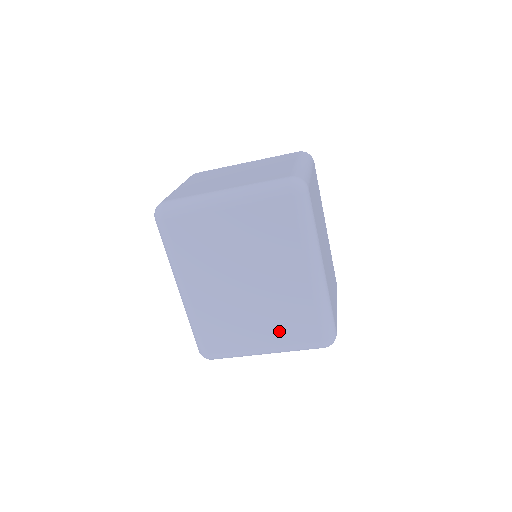
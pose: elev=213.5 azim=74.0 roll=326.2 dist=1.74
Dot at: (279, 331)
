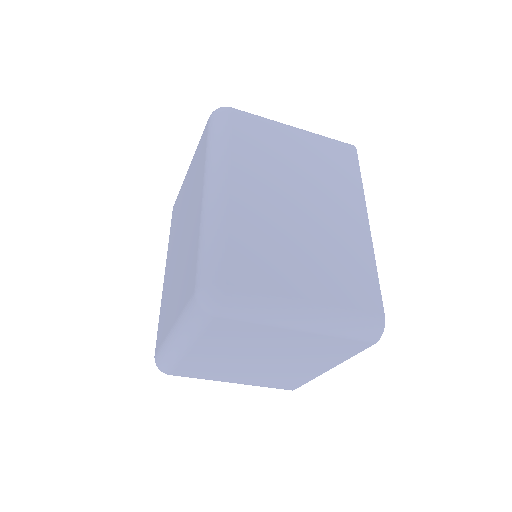
Dot at: (181, 293)
